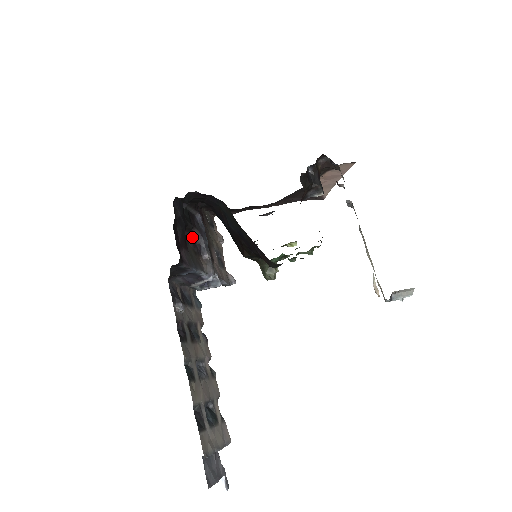
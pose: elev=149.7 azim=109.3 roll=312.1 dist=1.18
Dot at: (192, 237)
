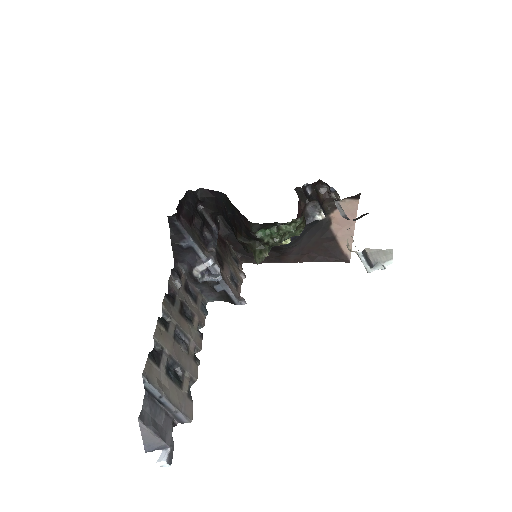
Dot at: (203, 235)
